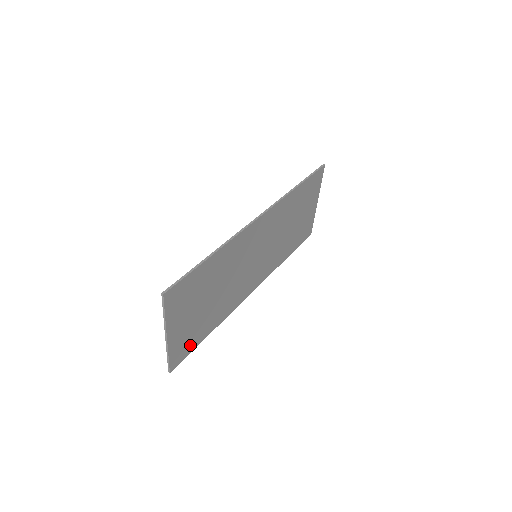
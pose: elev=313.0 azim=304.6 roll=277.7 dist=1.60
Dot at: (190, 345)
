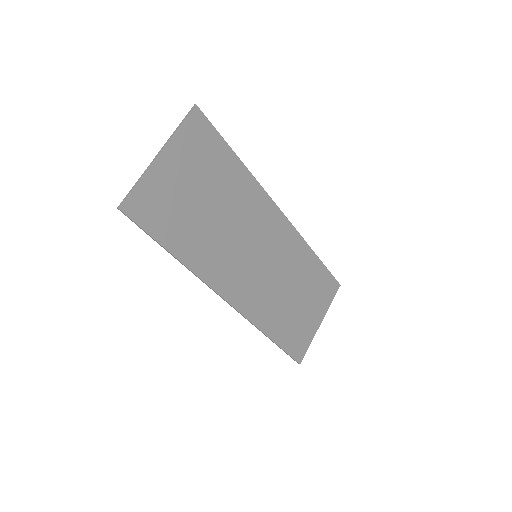
Dot at: (155, 220)
